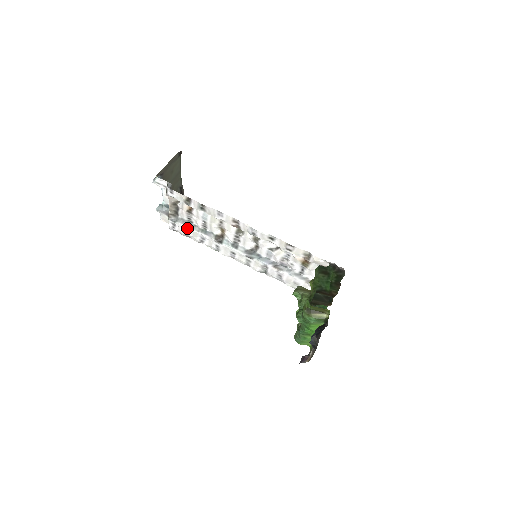
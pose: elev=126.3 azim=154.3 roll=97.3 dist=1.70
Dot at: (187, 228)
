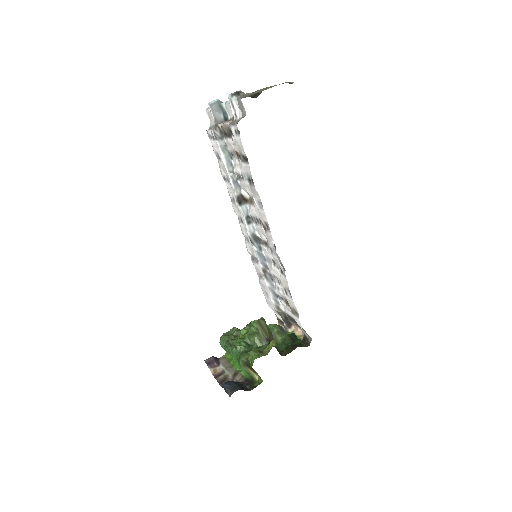
Dot at: (222, 158)
